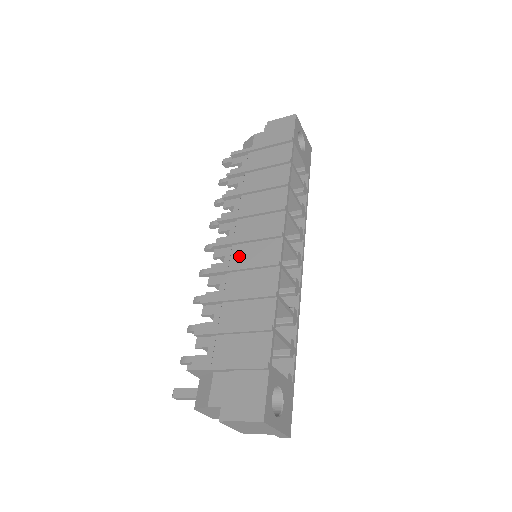
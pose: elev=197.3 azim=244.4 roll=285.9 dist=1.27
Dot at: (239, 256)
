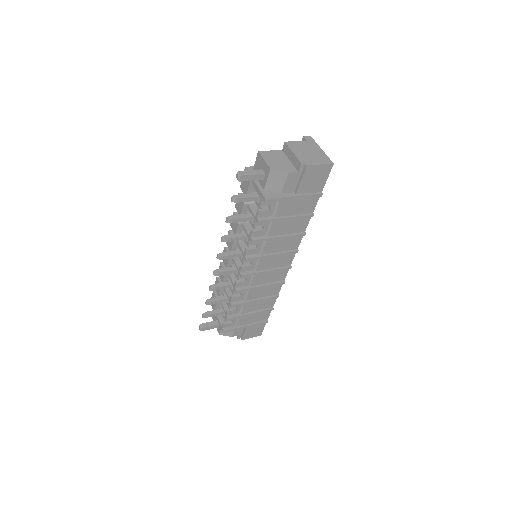
Dot at: (259, 279)
